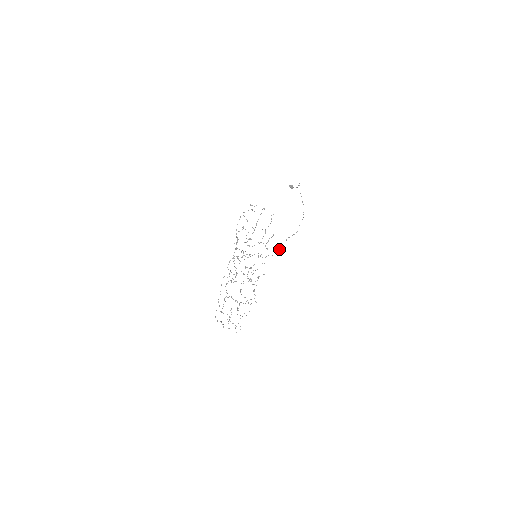
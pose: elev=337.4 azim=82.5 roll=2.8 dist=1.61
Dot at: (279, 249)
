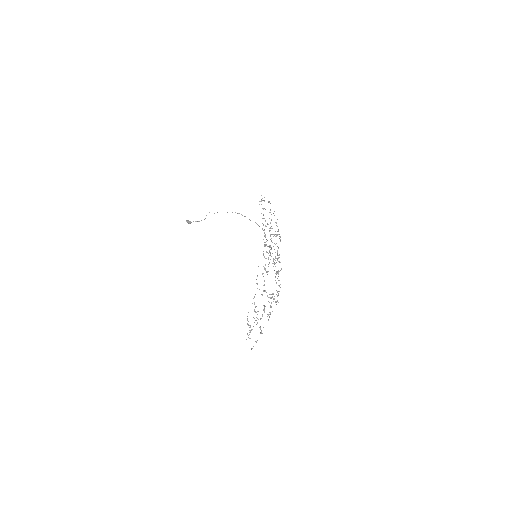
Dot at: occluded
